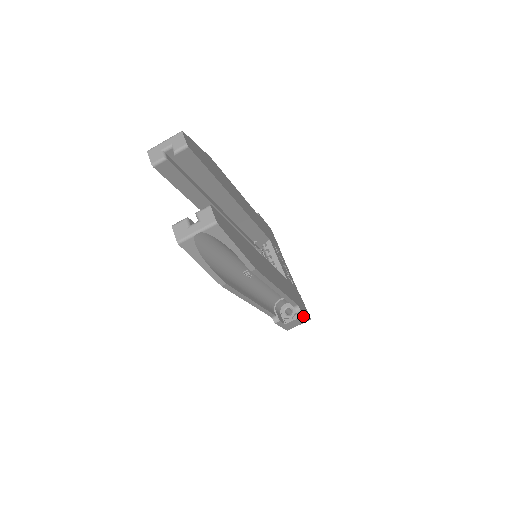
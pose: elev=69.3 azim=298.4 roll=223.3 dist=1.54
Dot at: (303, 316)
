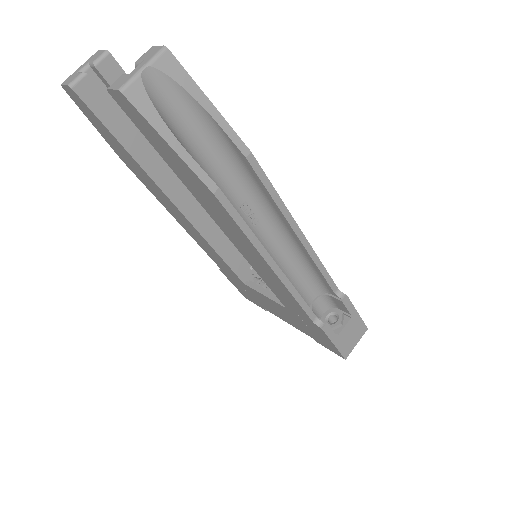
Dot at: (354, 315)
